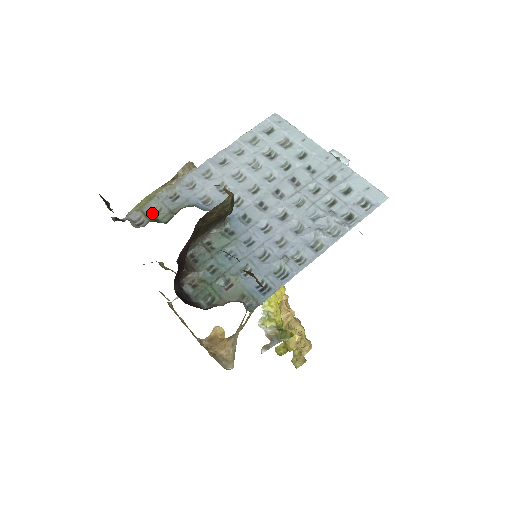
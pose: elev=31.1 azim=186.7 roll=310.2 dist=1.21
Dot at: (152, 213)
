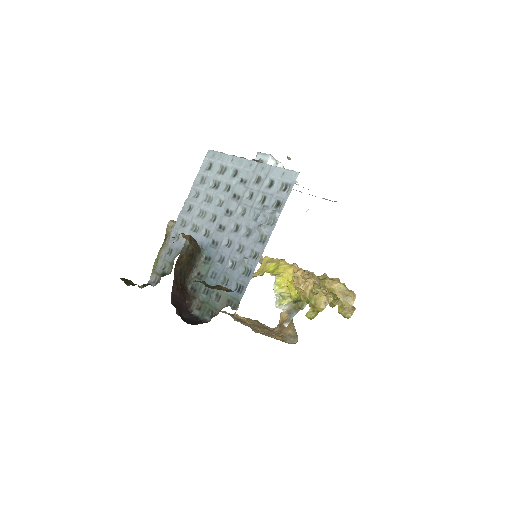
Dot at: (161, 271)
